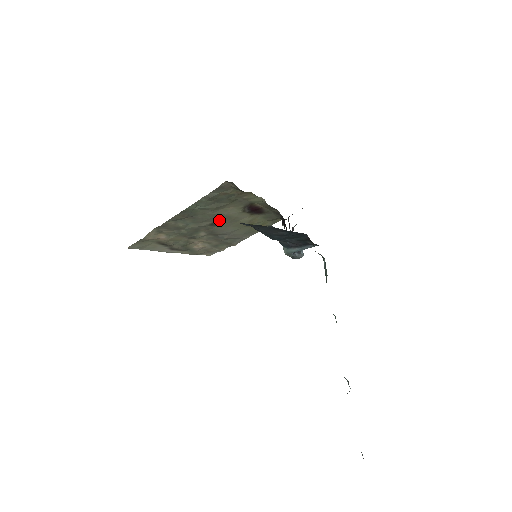
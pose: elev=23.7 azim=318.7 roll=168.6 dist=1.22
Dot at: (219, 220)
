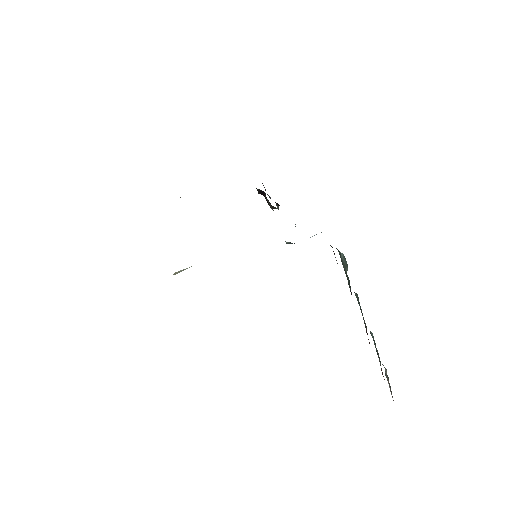
Dot at: occluded
